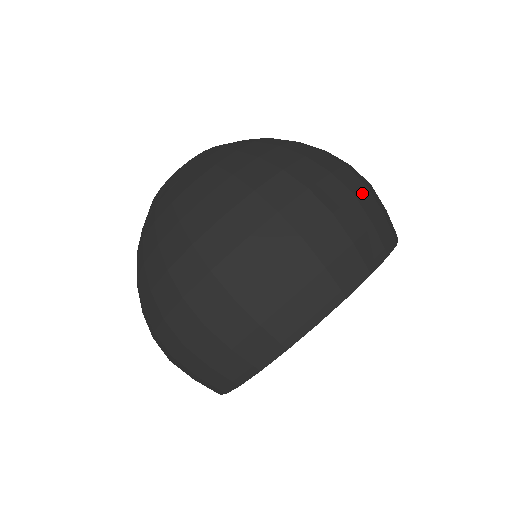
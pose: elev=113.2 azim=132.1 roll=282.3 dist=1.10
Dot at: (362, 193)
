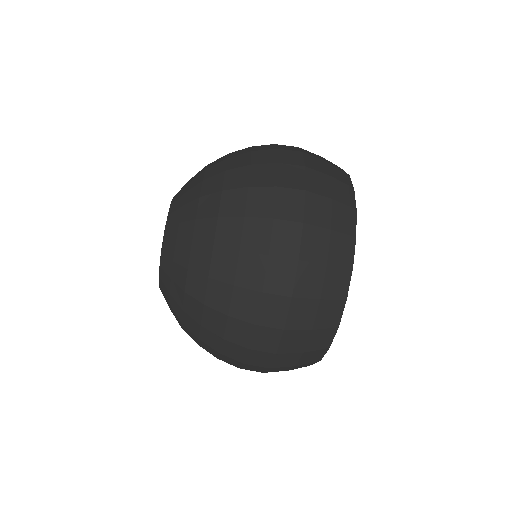
Dot at: (302, 150)
